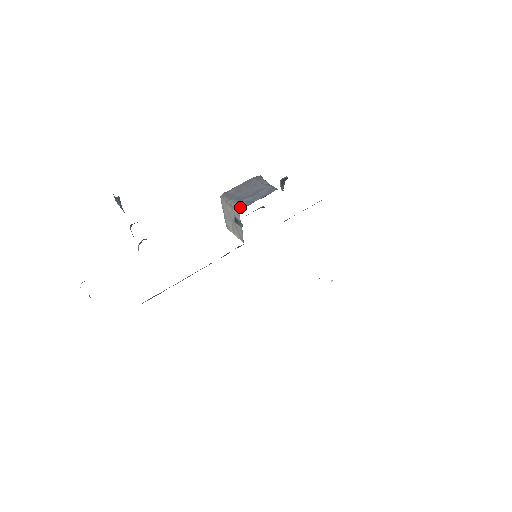
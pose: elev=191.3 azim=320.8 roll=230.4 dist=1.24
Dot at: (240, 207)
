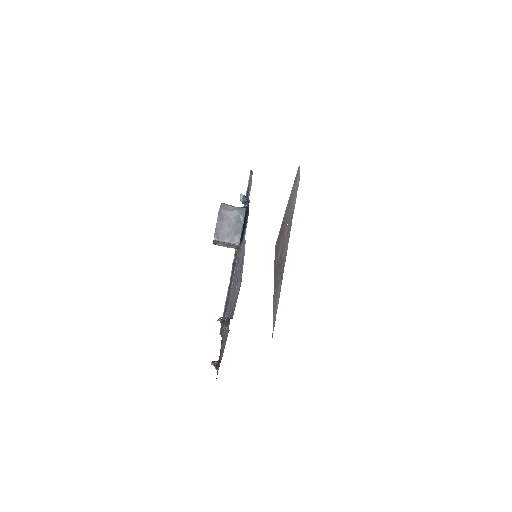
Dot at: (236, 242)
